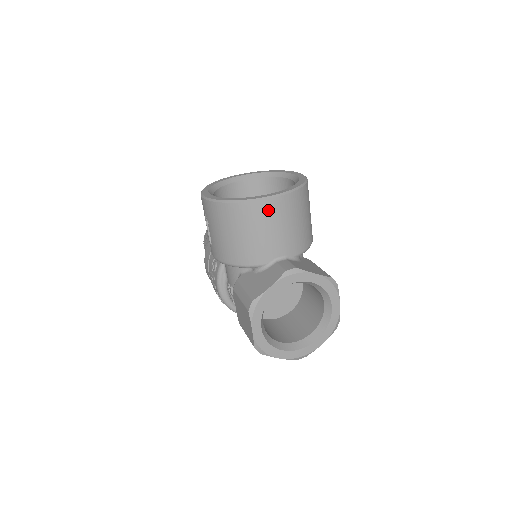
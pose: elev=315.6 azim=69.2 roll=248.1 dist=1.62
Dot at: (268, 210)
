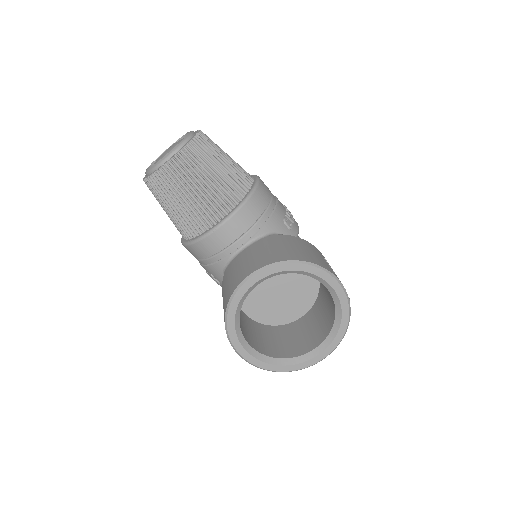
Dot at: occluded
